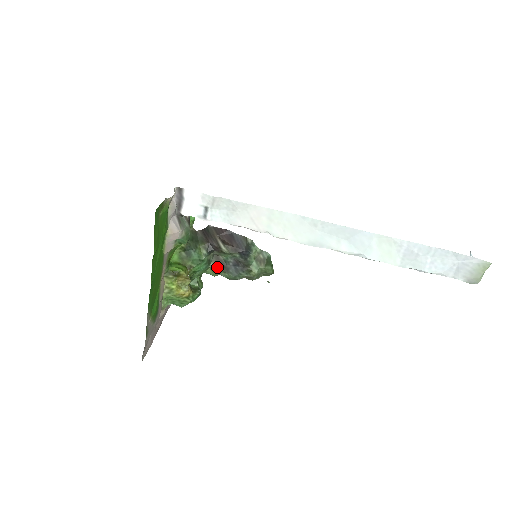
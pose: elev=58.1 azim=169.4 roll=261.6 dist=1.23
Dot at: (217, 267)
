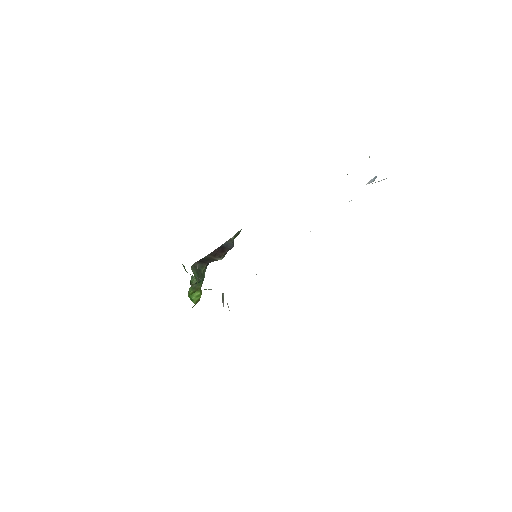
Dot at: occluded
